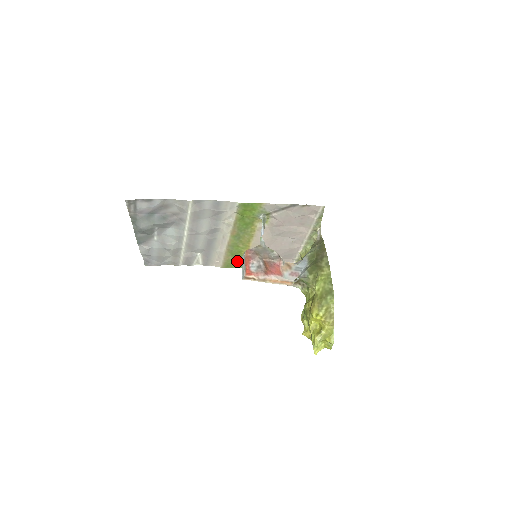
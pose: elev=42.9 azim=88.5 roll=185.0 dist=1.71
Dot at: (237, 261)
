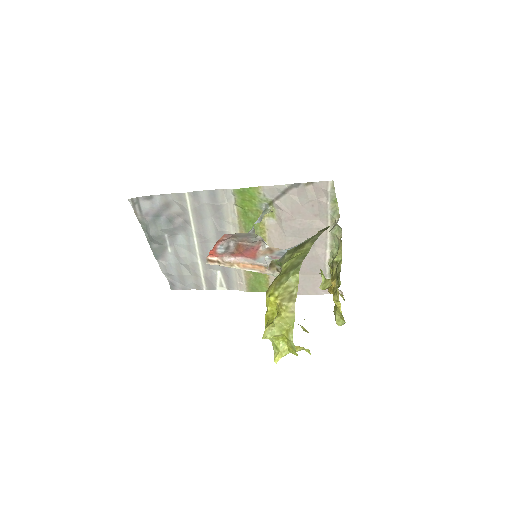
Dot at: (260, 281)
